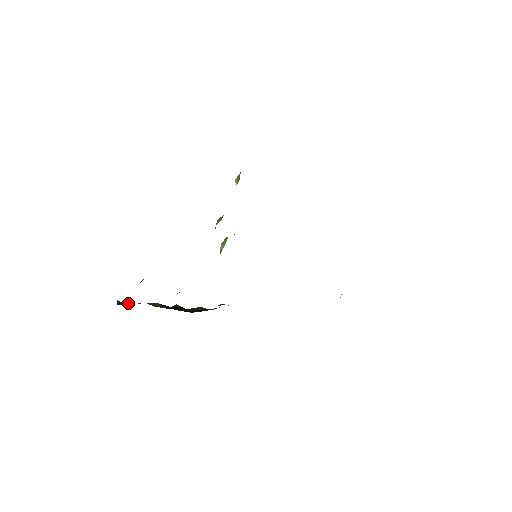
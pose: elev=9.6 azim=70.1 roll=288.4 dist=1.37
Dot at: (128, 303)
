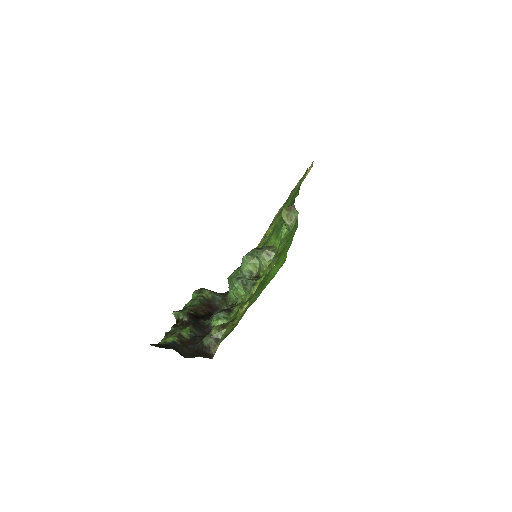
Dot at: (181, 346)
